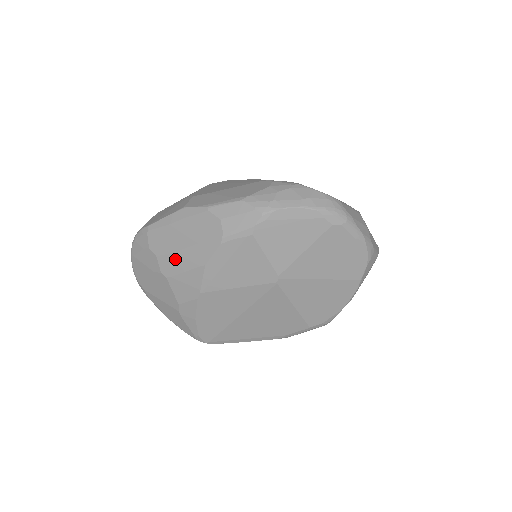
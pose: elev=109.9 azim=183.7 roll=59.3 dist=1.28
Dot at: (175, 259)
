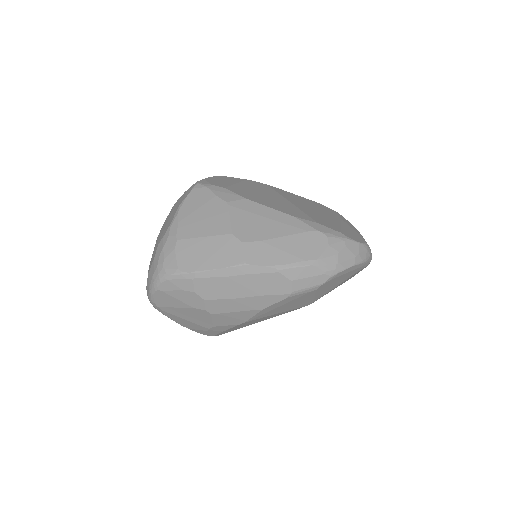
Dot at: (228, 303)
